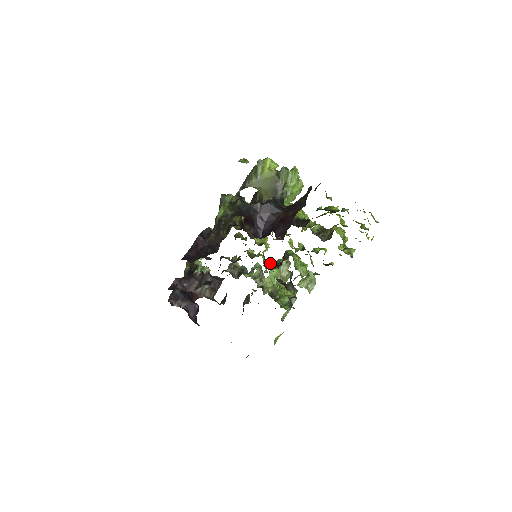
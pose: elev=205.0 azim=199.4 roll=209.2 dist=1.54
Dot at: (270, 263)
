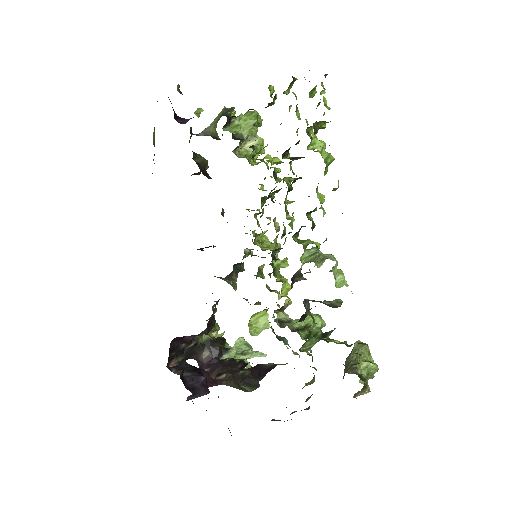
Dot at: occluded
